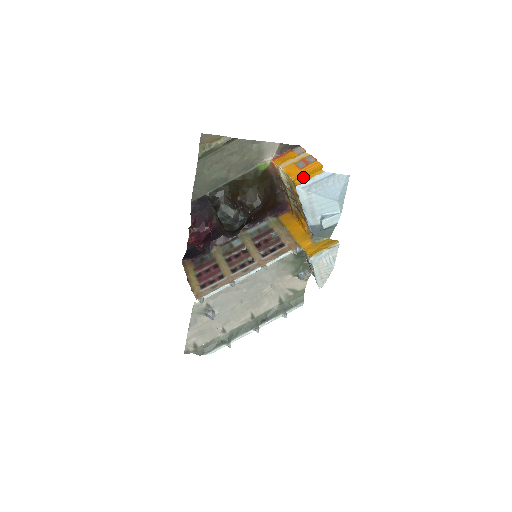
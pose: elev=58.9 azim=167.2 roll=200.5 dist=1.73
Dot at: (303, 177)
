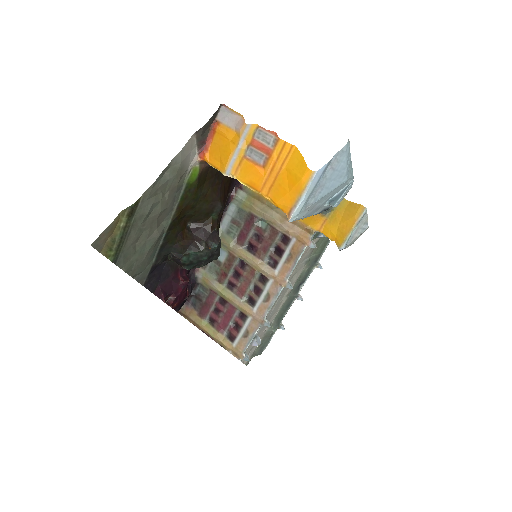
Dot at: (284, 192)
